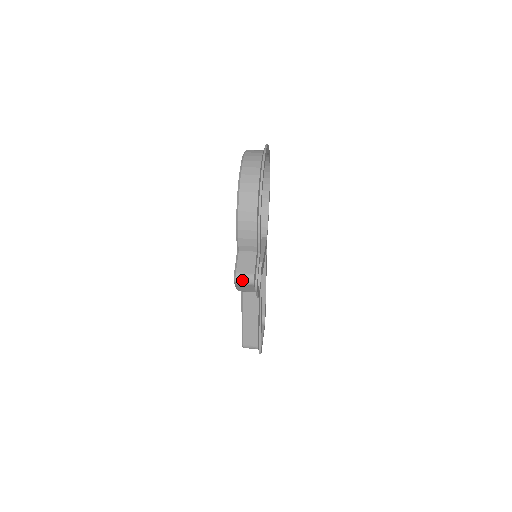
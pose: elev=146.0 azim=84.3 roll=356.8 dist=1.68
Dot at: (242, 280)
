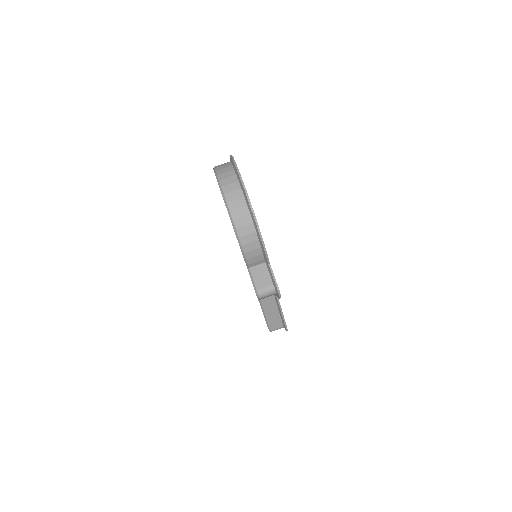
Dot at: (265, 294)
